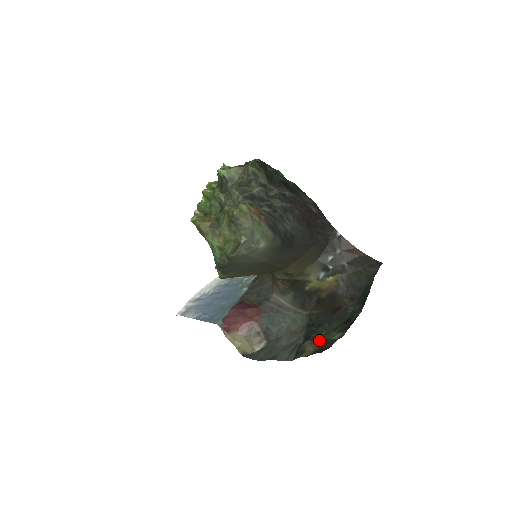
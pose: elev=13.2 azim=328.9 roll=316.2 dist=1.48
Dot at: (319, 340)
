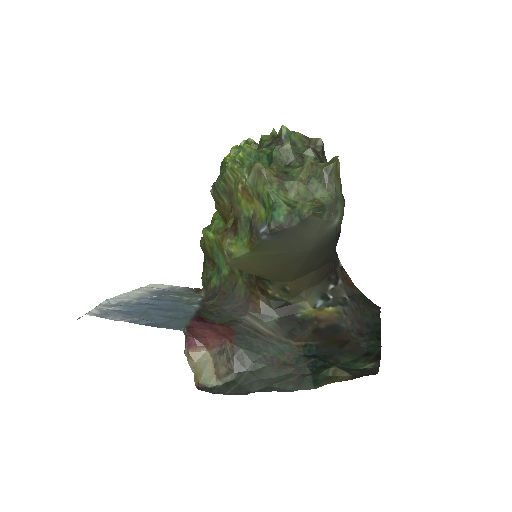
Dot at: (344, 368)
